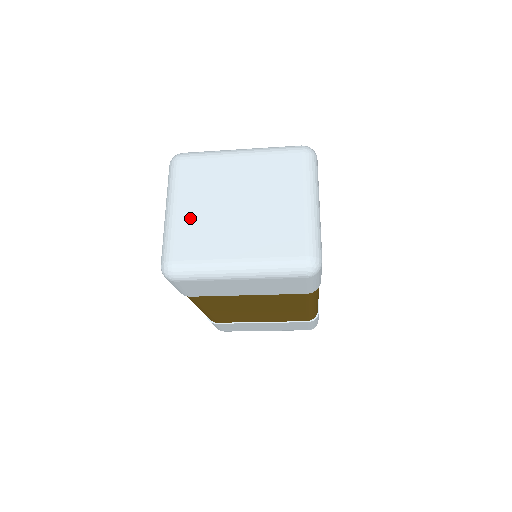
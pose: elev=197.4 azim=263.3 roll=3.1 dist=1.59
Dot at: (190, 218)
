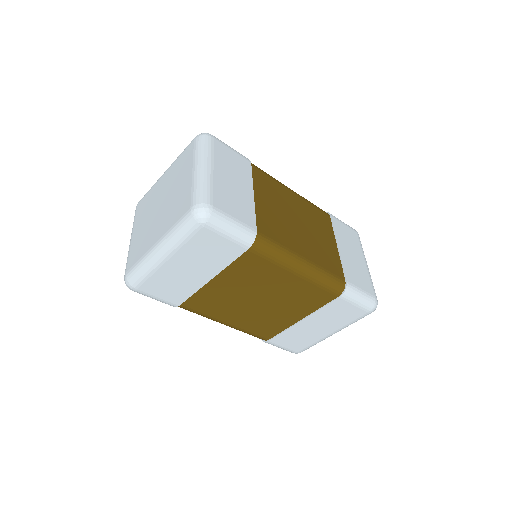
Dot at: (137, 237)
